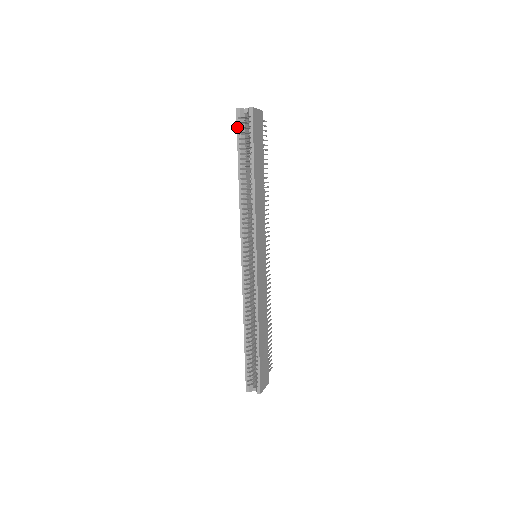
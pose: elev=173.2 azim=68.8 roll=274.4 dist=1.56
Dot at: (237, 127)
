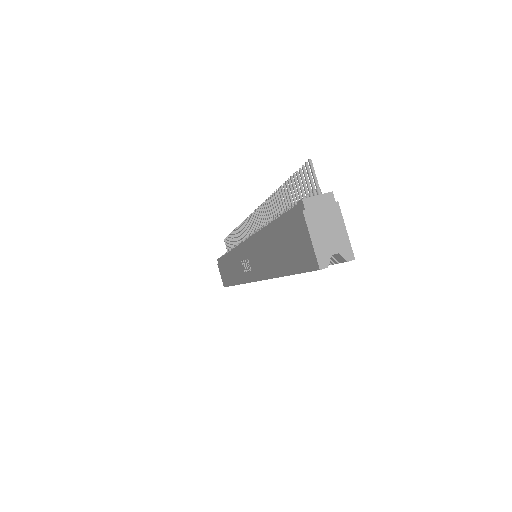
Dot at: occluded
